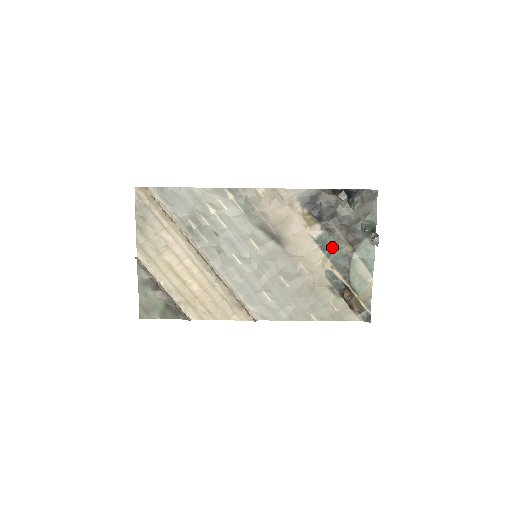
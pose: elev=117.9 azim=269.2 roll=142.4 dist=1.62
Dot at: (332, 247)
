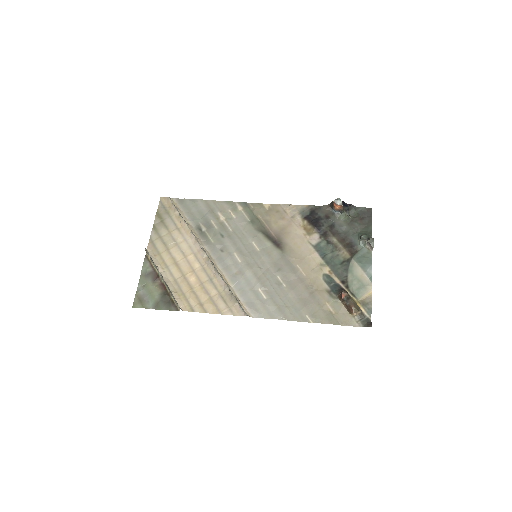
Dot at: (330, 254)
